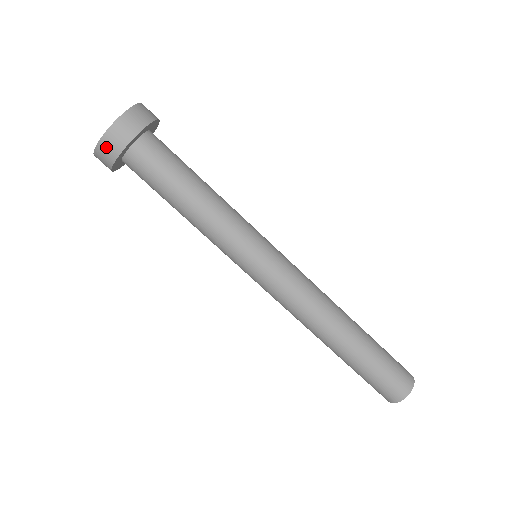
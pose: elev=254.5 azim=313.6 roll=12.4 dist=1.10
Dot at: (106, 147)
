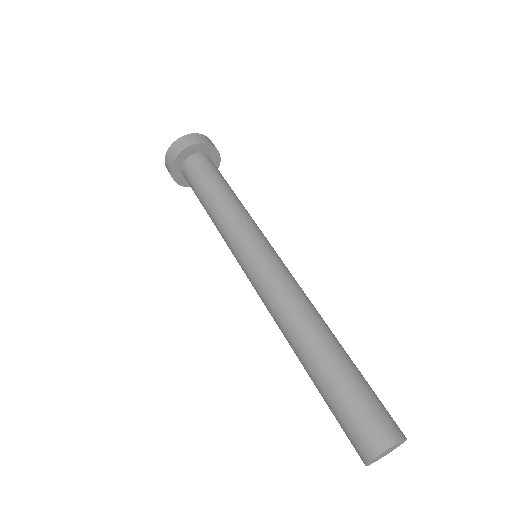
Dot at: (168, 160)
